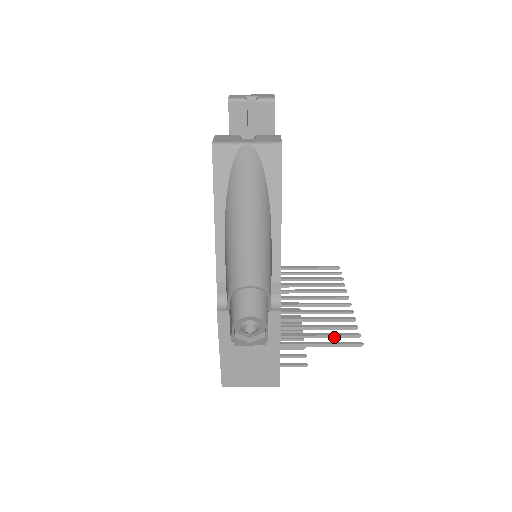
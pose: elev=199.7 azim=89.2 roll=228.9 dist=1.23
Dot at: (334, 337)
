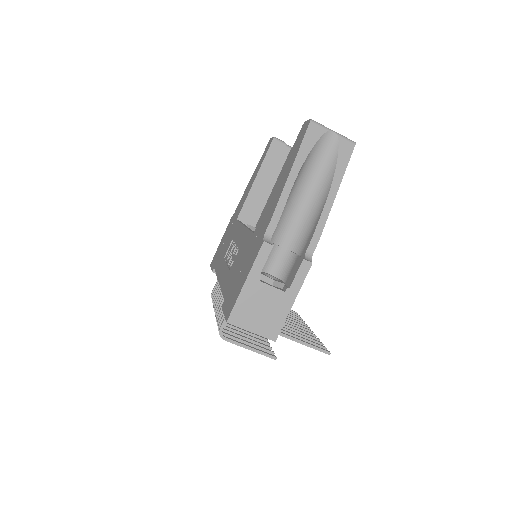
Dot at: (306, 341)
